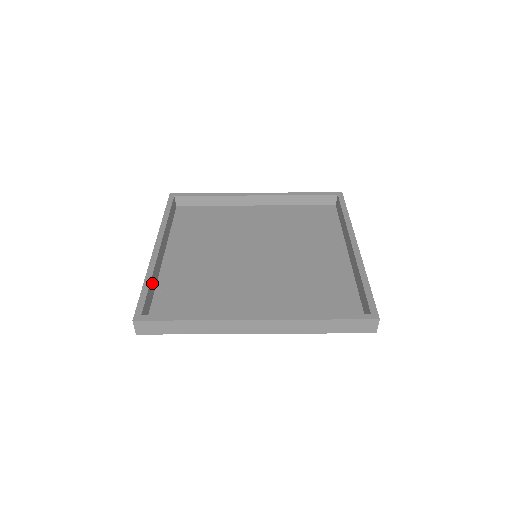
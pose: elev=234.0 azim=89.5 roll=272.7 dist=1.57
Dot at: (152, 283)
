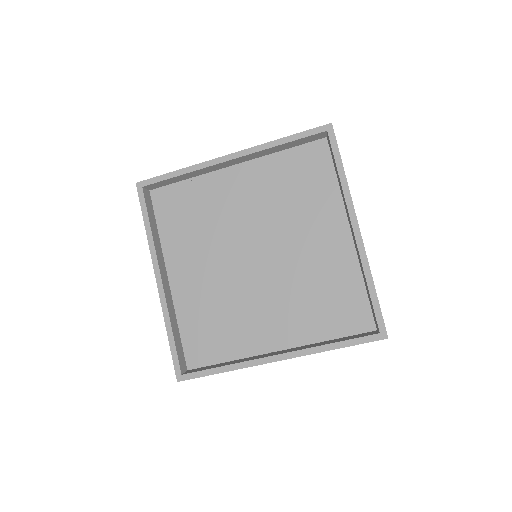
Dot at: (174, 329)
